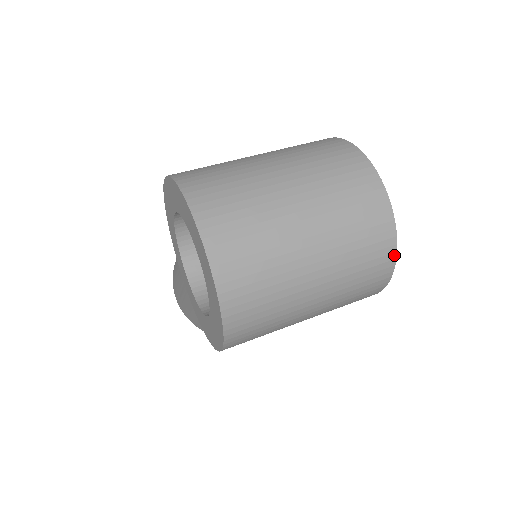
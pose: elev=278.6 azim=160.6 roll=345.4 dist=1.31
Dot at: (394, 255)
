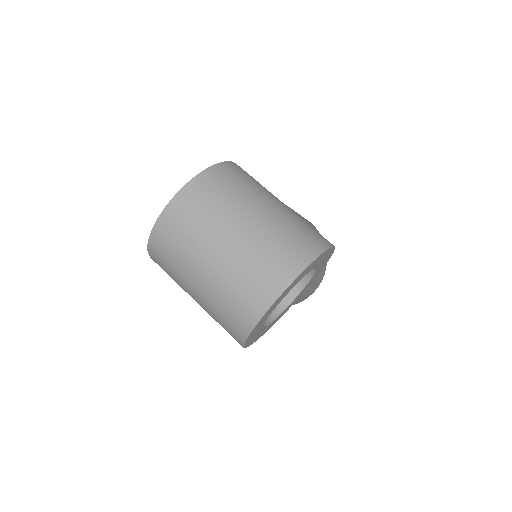
Dot at: (246, 336)
